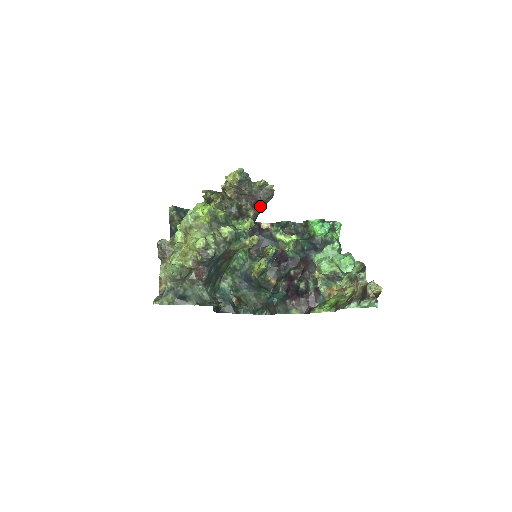
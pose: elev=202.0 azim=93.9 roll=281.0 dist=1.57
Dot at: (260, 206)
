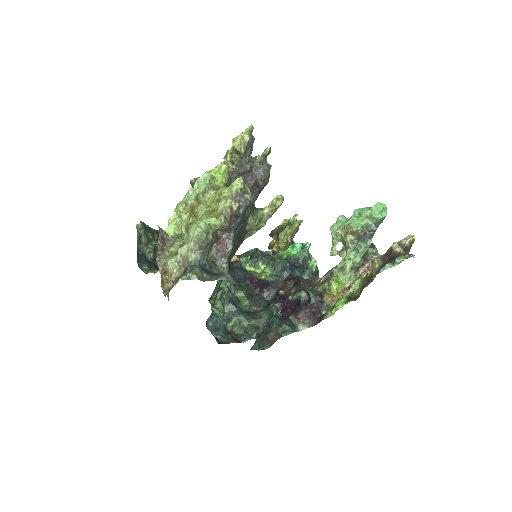
Dot at: (258, 190)
